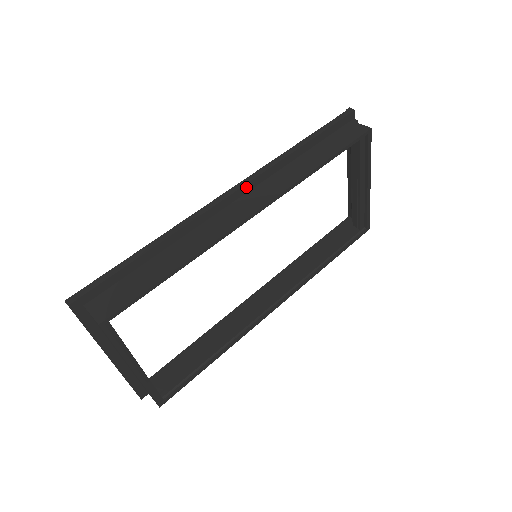
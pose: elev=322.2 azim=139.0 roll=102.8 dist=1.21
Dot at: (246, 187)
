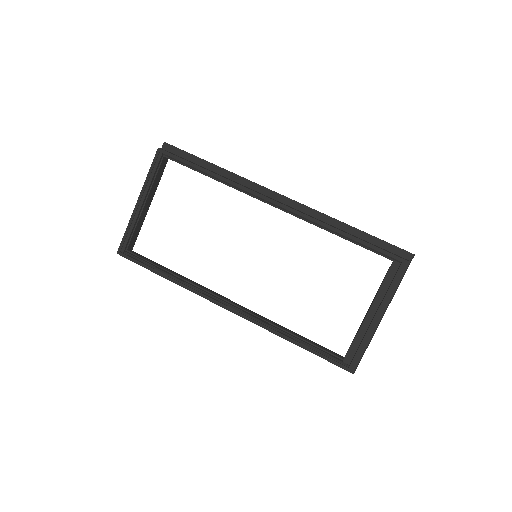
Dot at: (293, 203)
